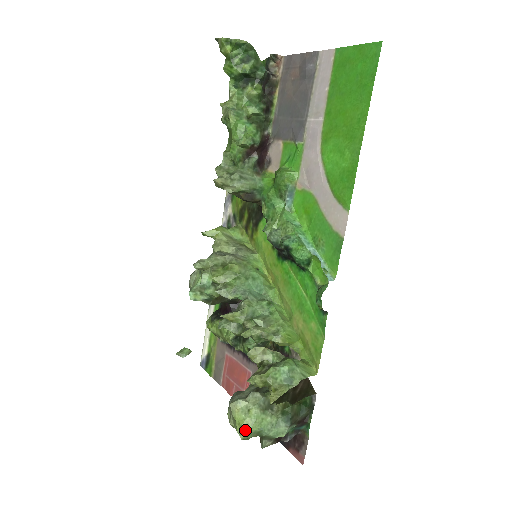
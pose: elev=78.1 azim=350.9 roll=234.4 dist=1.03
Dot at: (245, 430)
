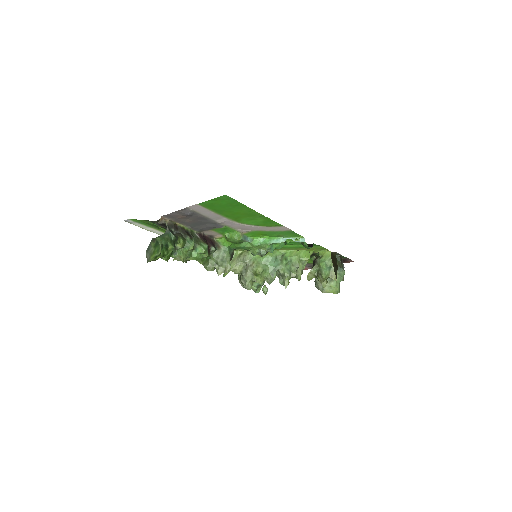
Dot at: (337, 291)
